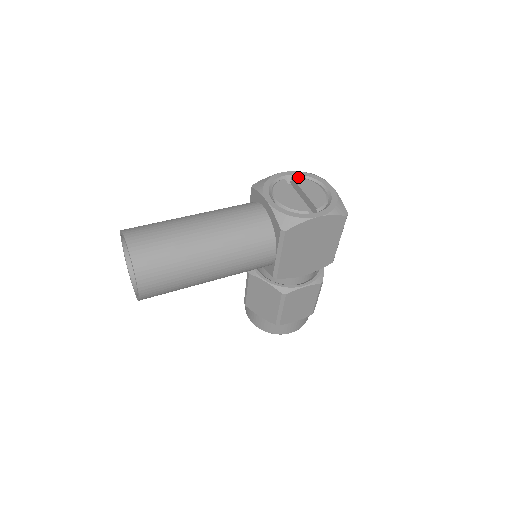
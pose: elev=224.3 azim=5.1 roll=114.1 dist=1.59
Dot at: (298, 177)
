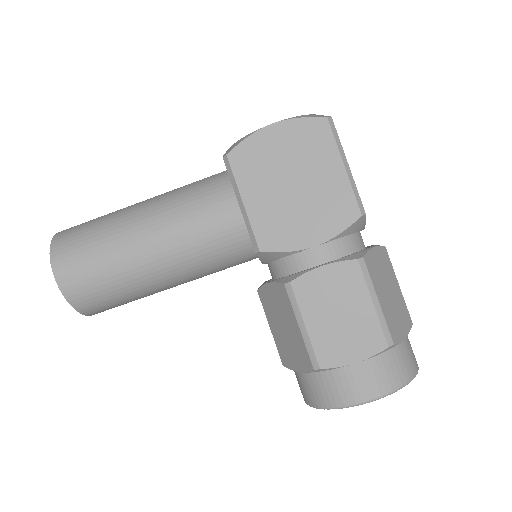
Dot at: occluded
